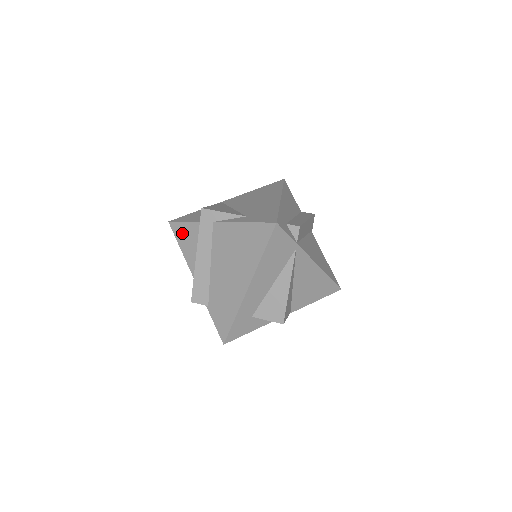
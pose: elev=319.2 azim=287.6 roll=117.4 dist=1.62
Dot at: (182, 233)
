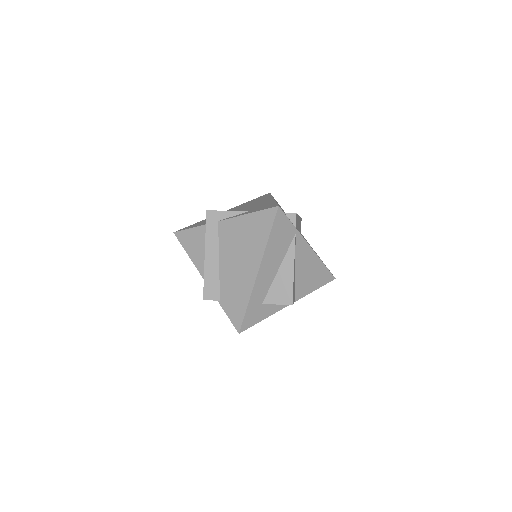
Dot at: (188, 239)
